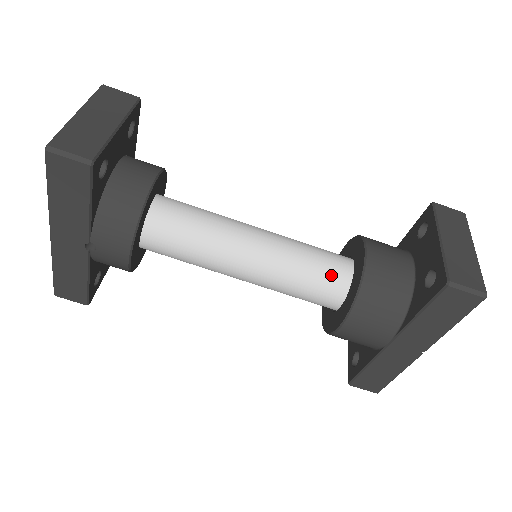
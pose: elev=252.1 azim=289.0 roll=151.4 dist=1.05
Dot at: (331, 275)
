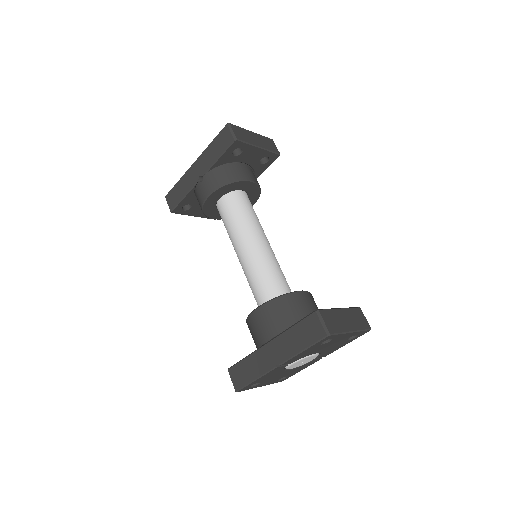
Dot at: (277, 288)
